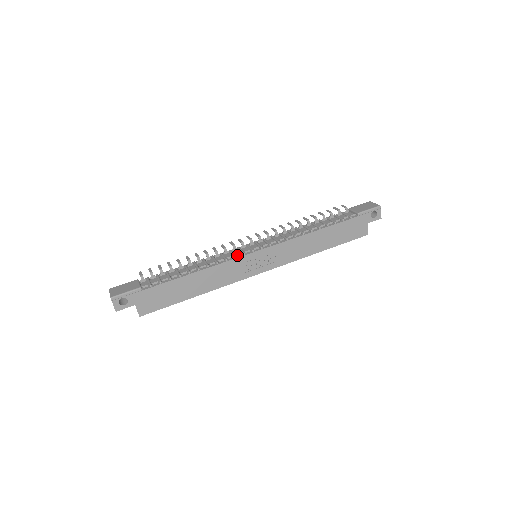
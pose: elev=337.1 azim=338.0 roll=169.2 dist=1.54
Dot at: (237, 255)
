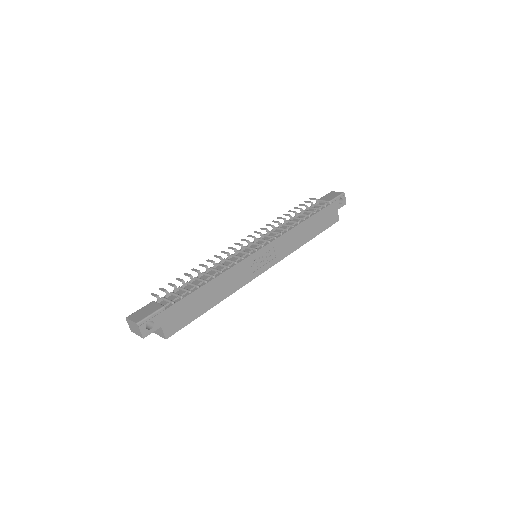
Dot at: (243, 257)
